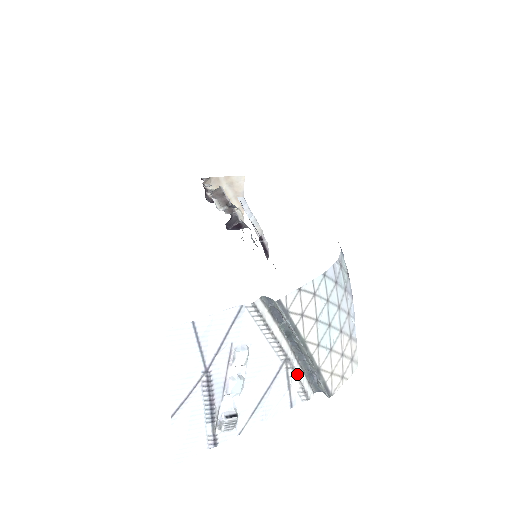
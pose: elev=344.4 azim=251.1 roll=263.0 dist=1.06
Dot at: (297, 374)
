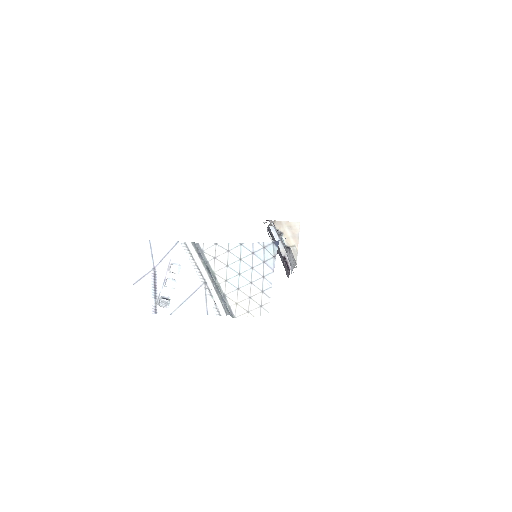
Dot at: (212, 294)
